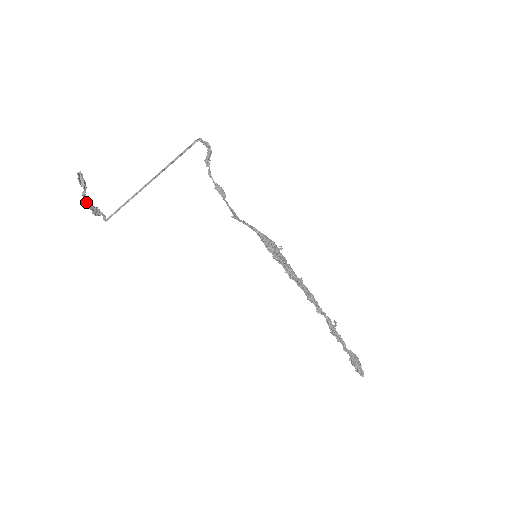
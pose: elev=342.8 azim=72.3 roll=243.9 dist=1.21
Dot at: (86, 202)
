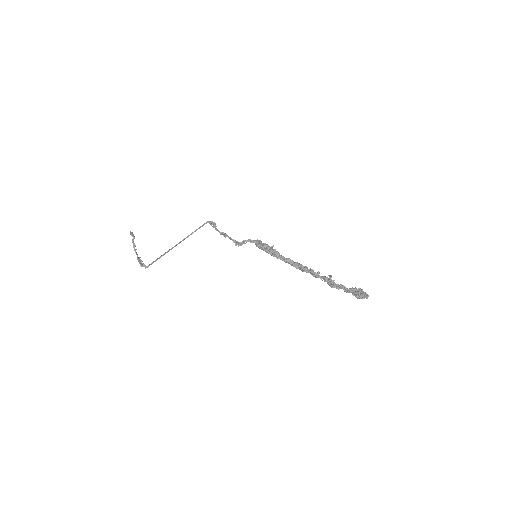
Dot at: (134, 246)
